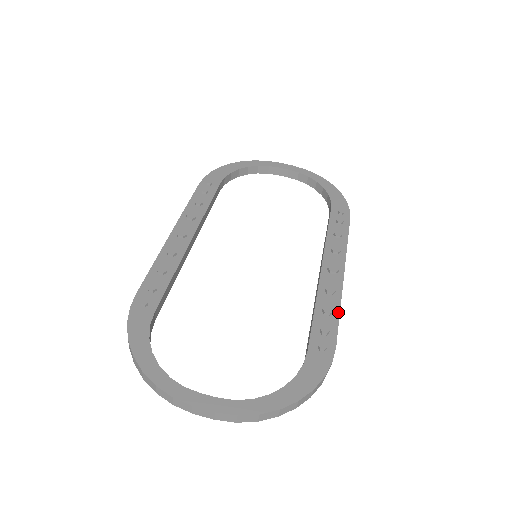
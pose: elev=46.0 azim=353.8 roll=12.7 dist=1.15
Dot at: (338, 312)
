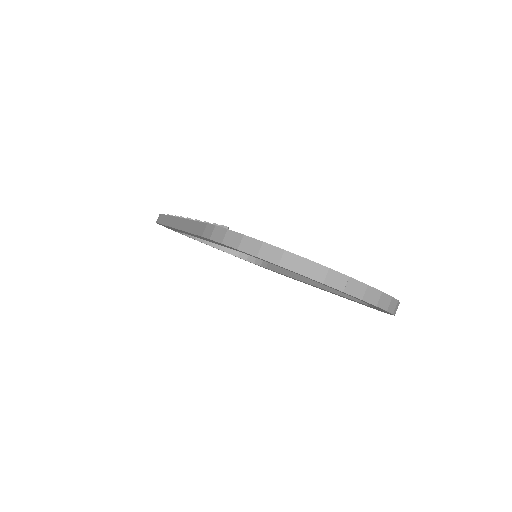
Dot at: occluded
